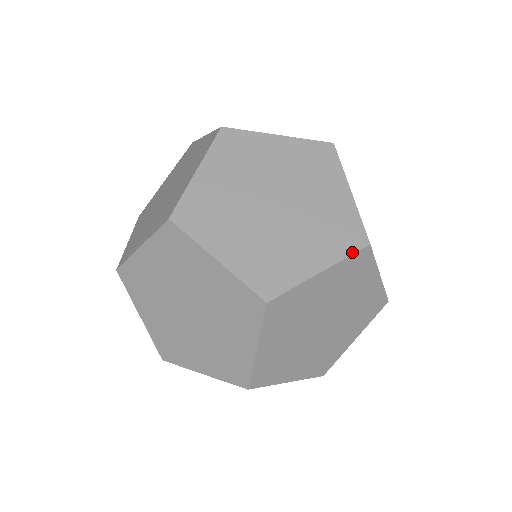
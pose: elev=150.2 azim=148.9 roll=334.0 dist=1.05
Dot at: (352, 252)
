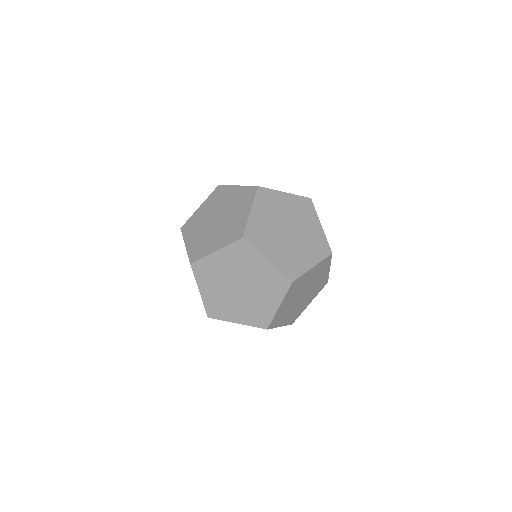
Dot at: (232, 242)
